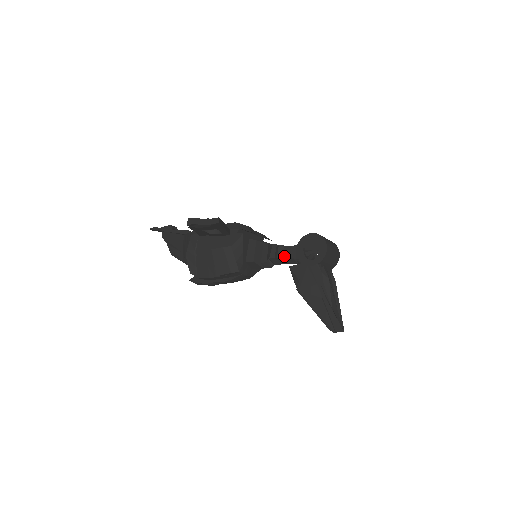
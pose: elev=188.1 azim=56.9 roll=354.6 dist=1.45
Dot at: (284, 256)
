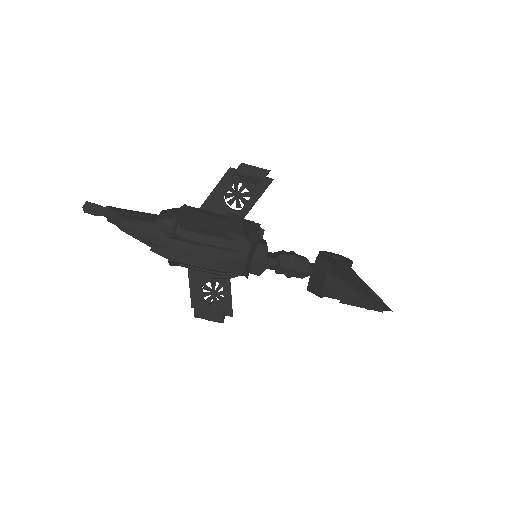
Dot at: (300, 257)
